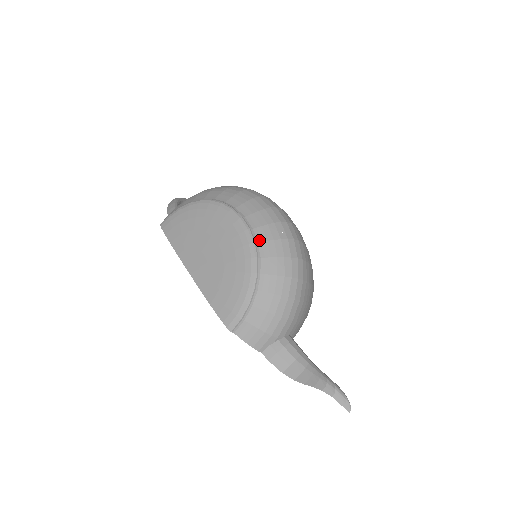
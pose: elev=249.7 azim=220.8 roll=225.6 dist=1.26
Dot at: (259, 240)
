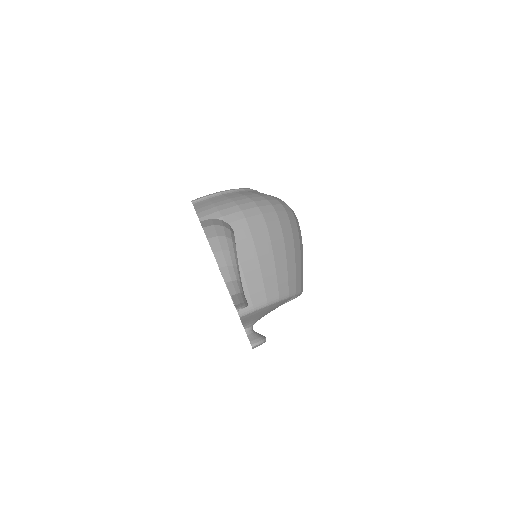
Dot at: occluded
